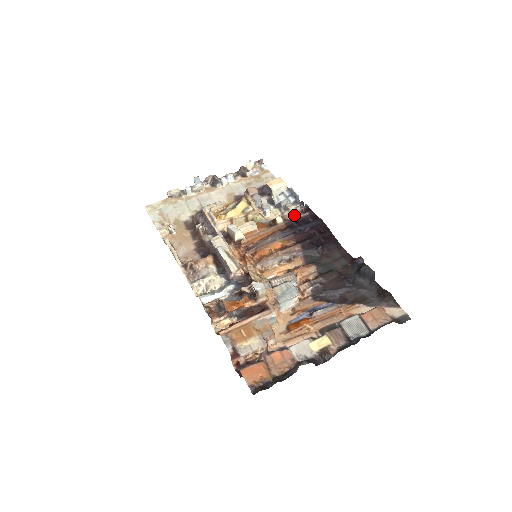
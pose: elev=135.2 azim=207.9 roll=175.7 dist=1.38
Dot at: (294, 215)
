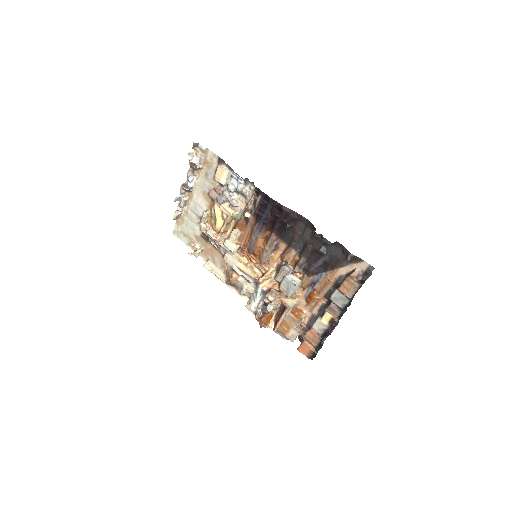
Dot at: (253, 200)
